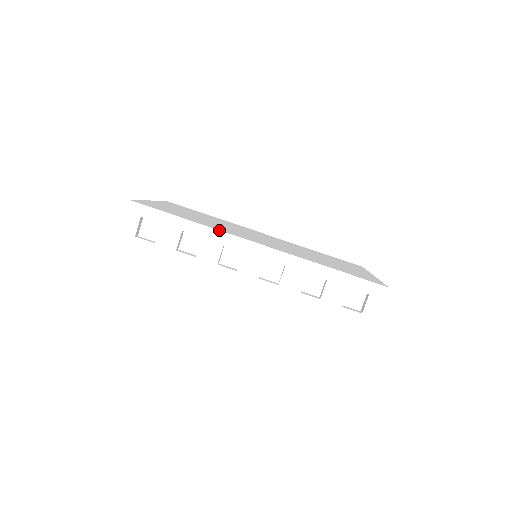
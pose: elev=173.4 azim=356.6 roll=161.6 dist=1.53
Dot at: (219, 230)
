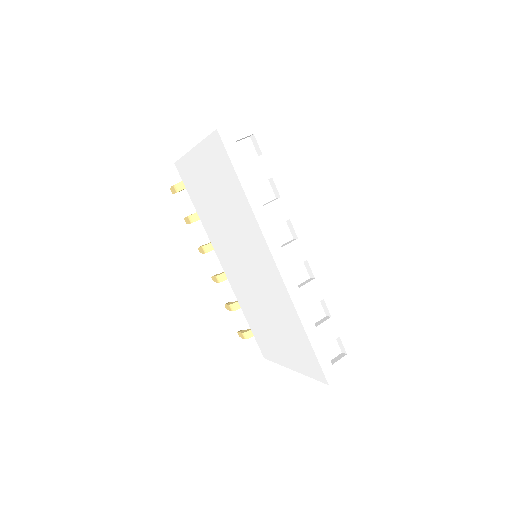
Dot at: (296, 206)
